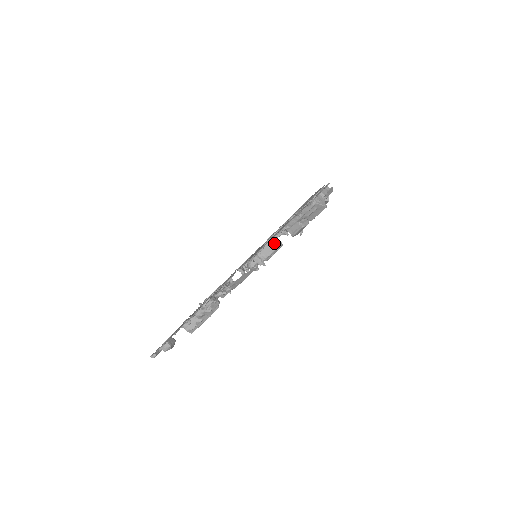
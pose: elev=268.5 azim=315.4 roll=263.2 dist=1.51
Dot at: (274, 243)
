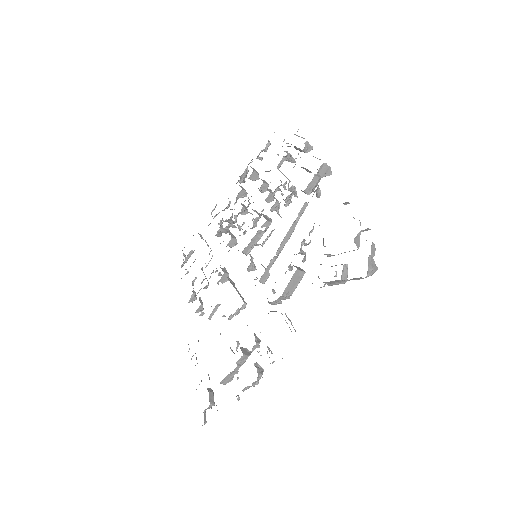
Dot at: (297, 277)
